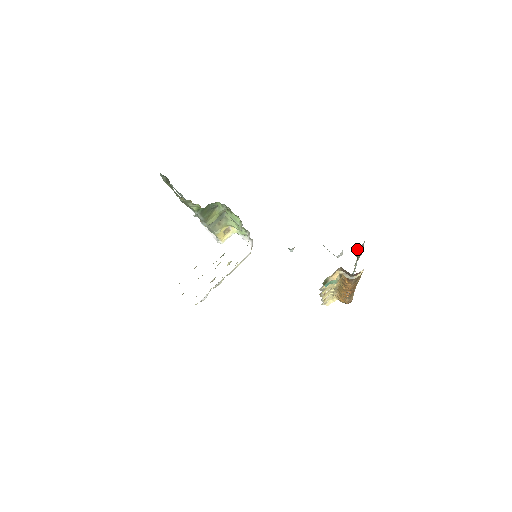
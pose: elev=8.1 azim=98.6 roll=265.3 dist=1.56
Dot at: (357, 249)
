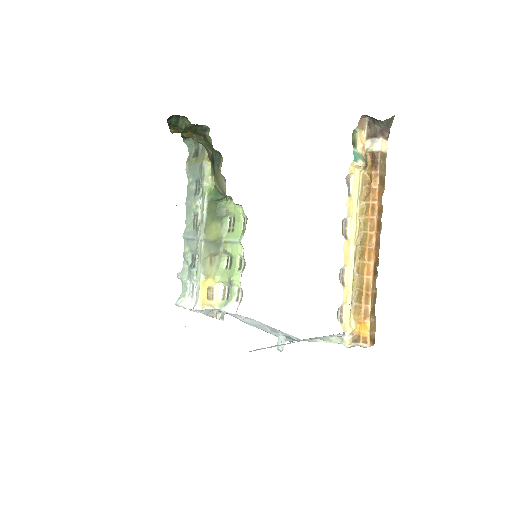
Dot at: occluded
